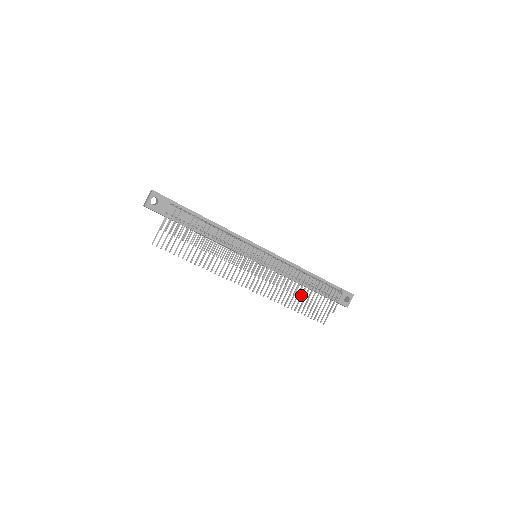
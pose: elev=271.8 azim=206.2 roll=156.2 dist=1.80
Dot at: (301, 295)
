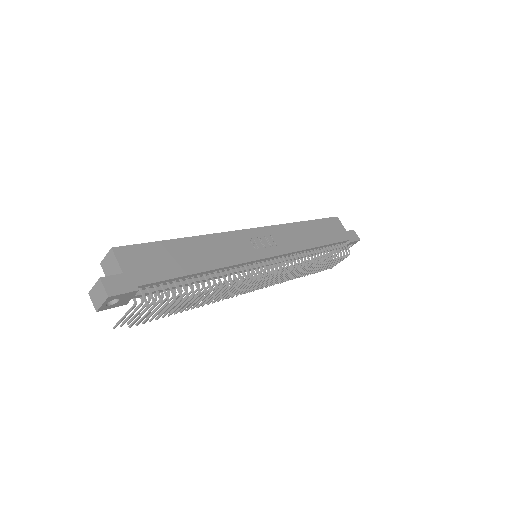
Dot at: (302, 276)
